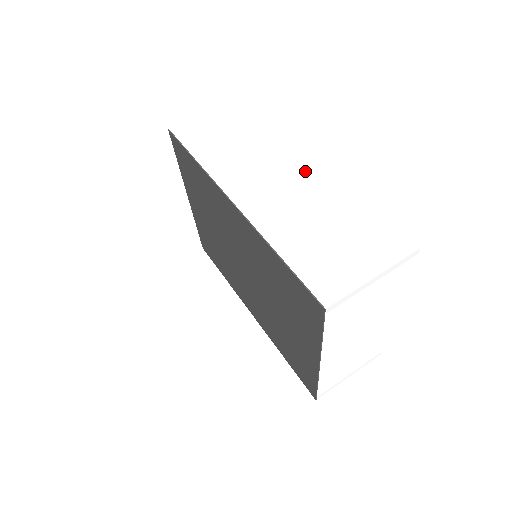
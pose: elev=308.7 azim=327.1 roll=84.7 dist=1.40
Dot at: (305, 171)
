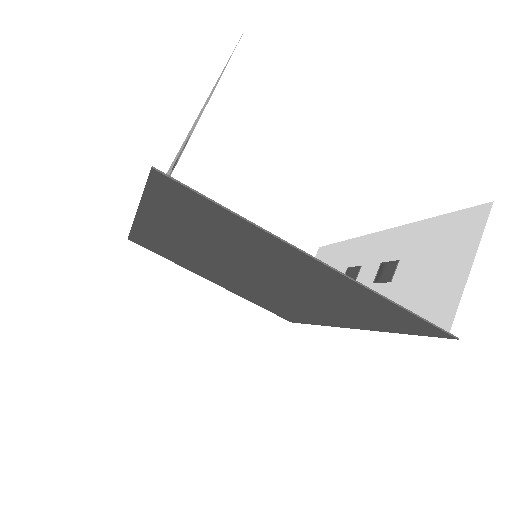
Dot at: occluded
